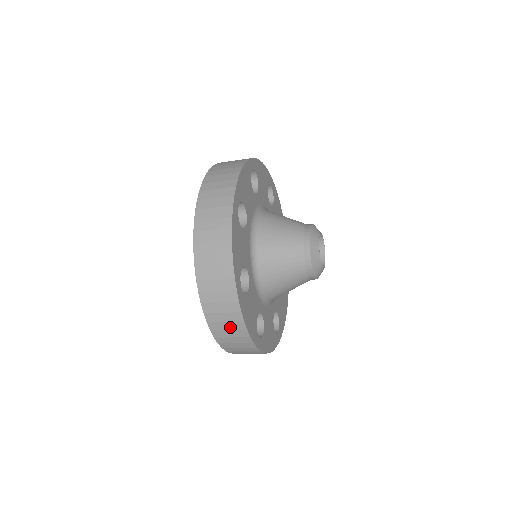
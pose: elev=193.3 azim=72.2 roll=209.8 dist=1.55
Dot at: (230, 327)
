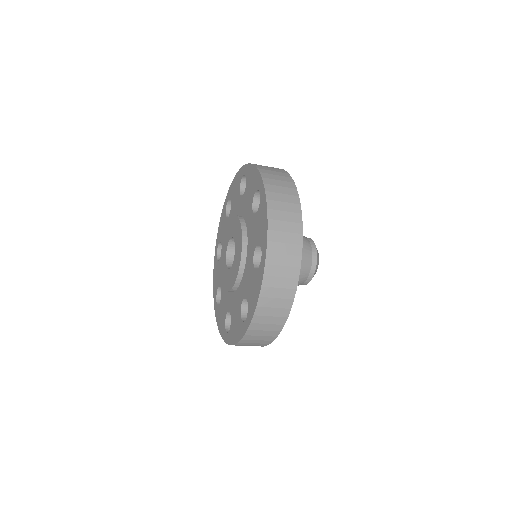
Dot at: (255, 344)
